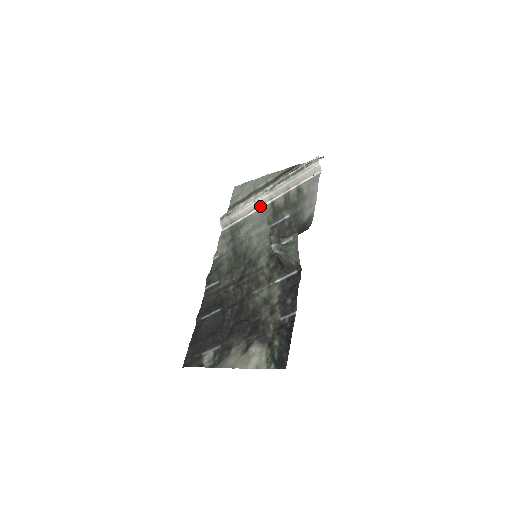
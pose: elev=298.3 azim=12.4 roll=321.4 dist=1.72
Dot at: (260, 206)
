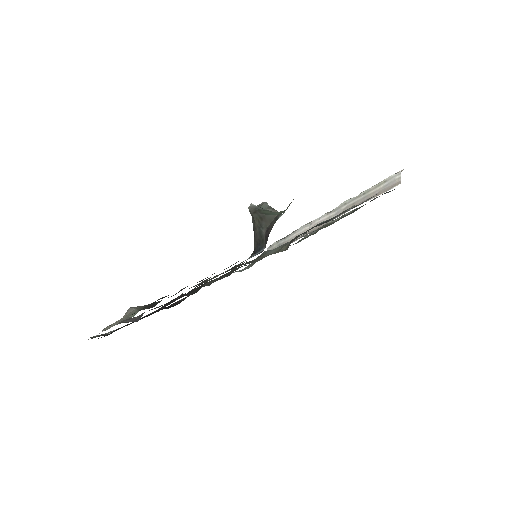
Dot at: occluded
